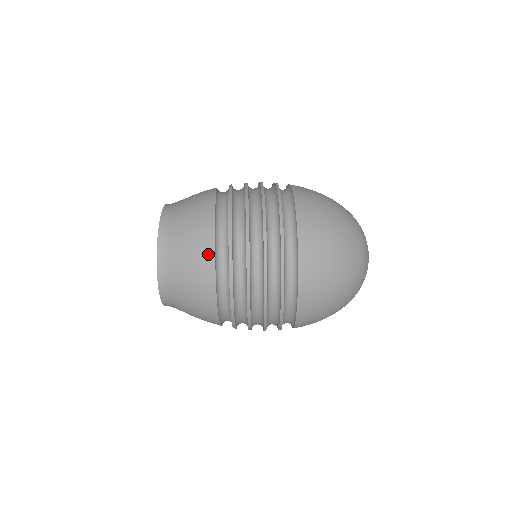
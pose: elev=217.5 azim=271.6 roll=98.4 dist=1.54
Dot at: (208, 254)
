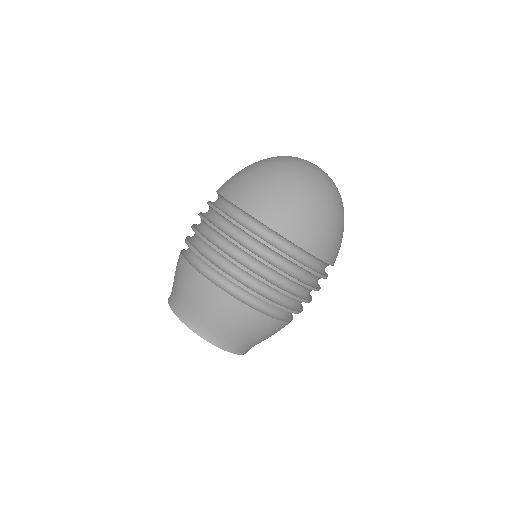
Dot at: (202, 283)
